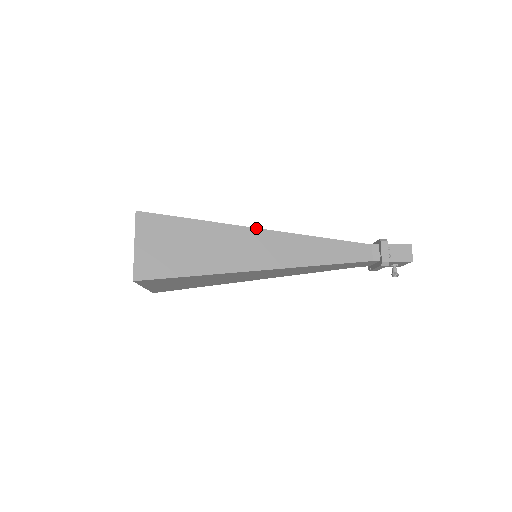
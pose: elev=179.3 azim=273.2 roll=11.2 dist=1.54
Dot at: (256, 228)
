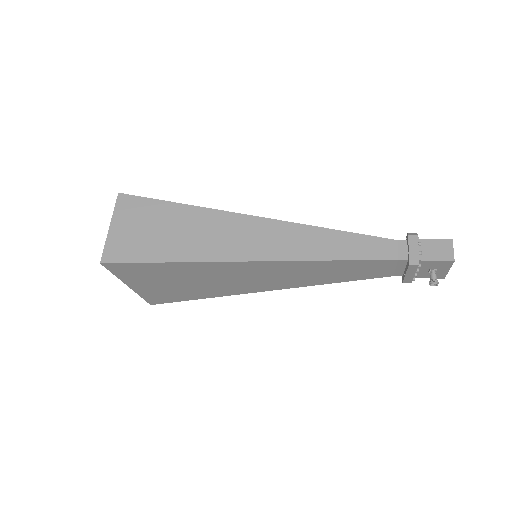
Dot at: (249, 215)
